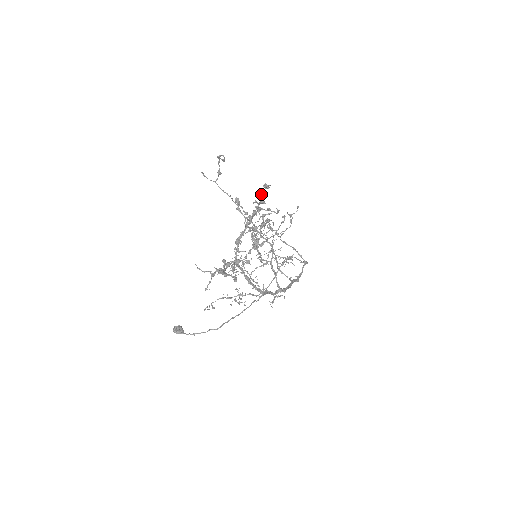
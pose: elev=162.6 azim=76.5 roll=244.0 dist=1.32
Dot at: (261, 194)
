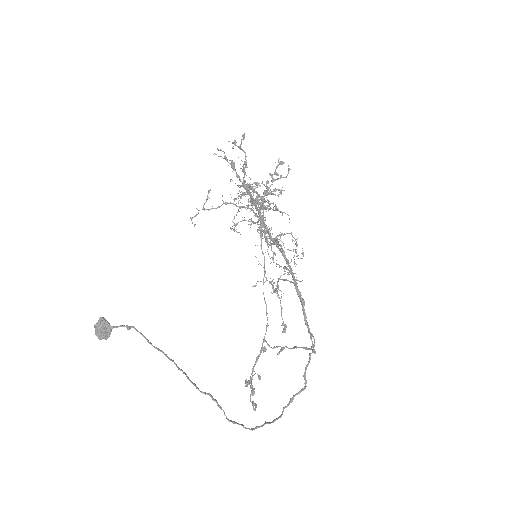
Dot at: (276, 166)
